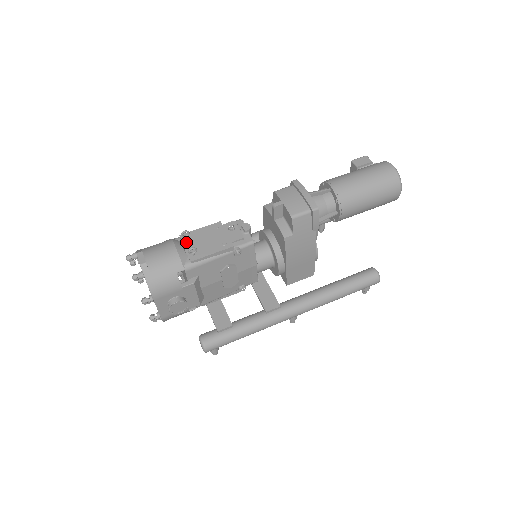
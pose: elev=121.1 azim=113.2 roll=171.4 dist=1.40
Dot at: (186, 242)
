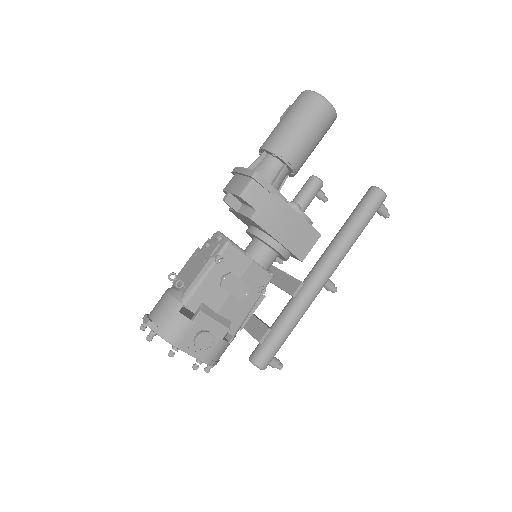
Dot at: occluded
